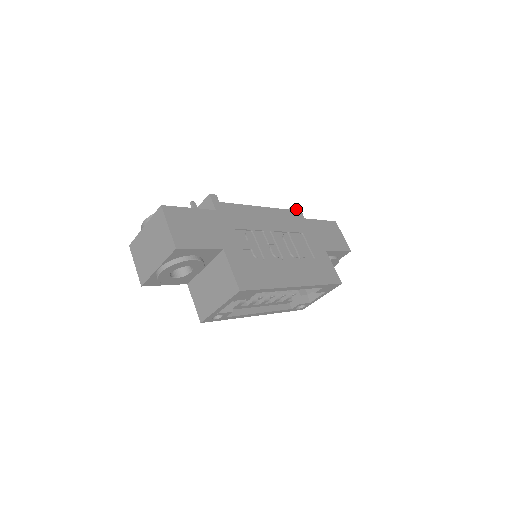
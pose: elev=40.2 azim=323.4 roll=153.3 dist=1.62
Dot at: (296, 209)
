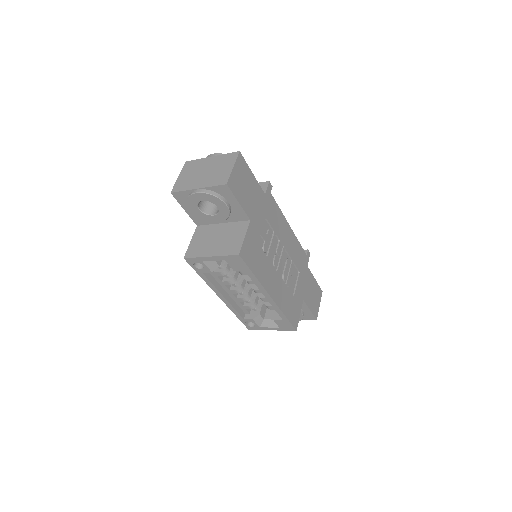
Dot at: (307, 254)
